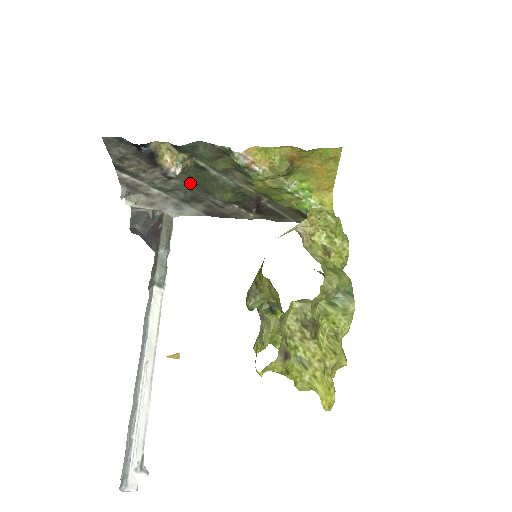
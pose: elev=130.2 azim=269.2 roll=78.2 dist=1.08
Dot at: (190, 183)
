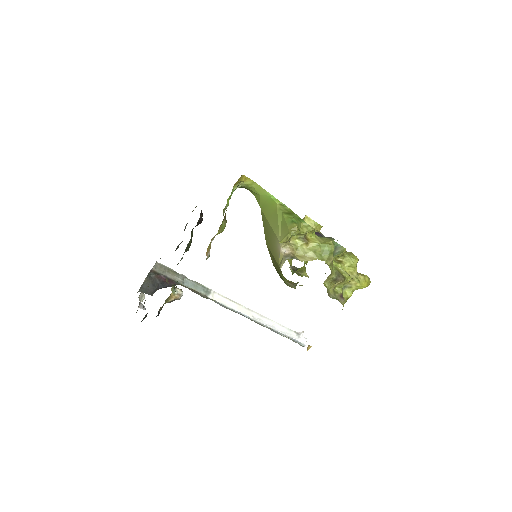
Dot at: occluded
